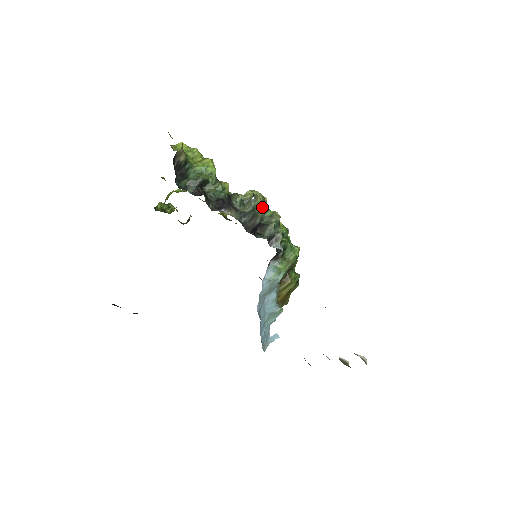
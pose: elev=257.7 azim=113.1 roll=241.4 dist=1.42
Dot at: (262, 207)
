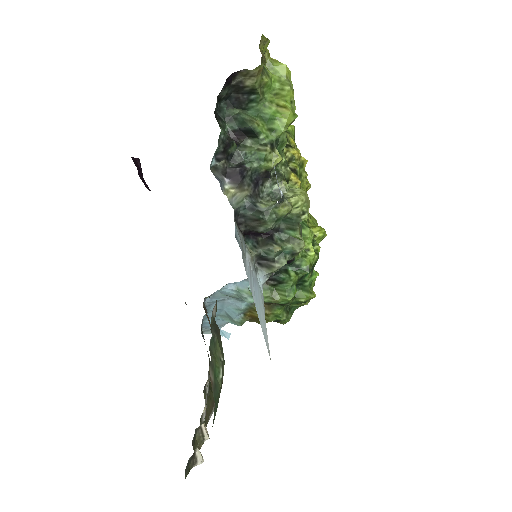
Dot at: (291, 220)
